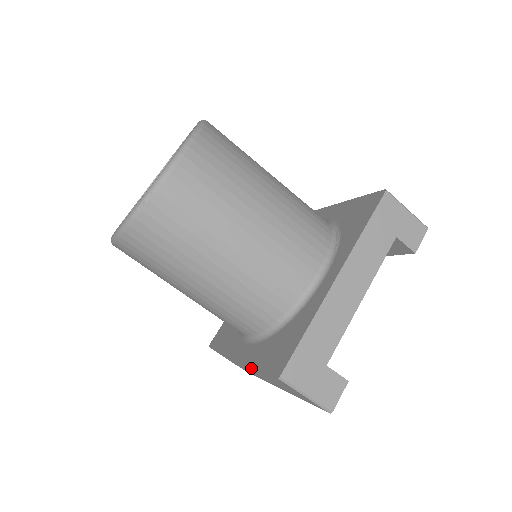
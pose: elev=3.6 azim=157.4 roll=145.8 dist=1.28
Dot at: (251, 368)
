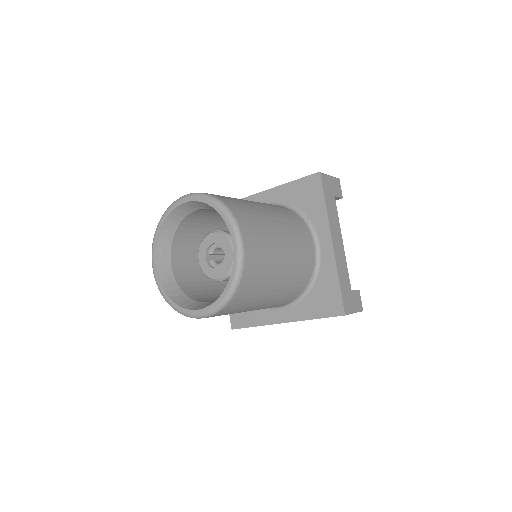
Dot at: occluded
